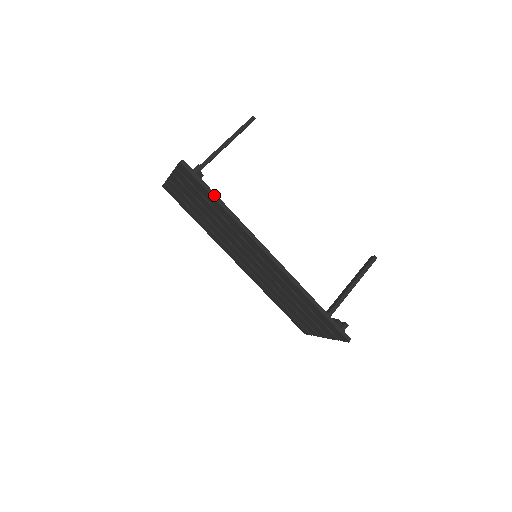
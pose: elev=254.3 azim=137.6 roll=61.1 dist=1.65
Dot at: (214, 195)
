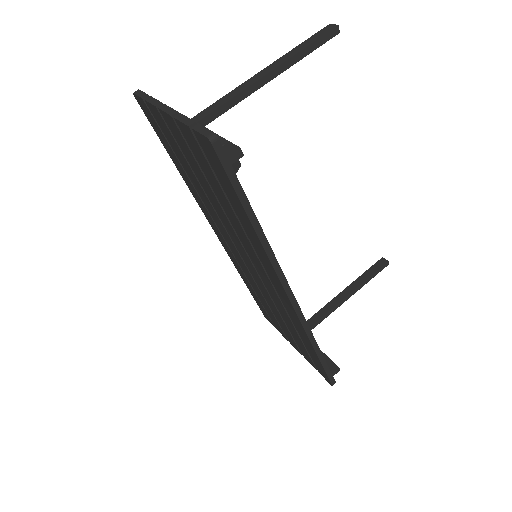
Dot at: (248, 207)
